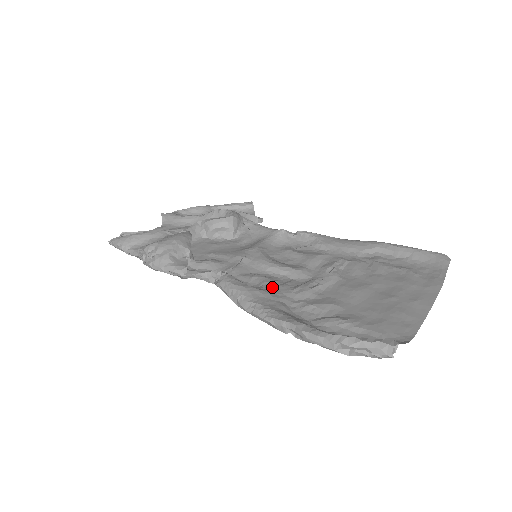
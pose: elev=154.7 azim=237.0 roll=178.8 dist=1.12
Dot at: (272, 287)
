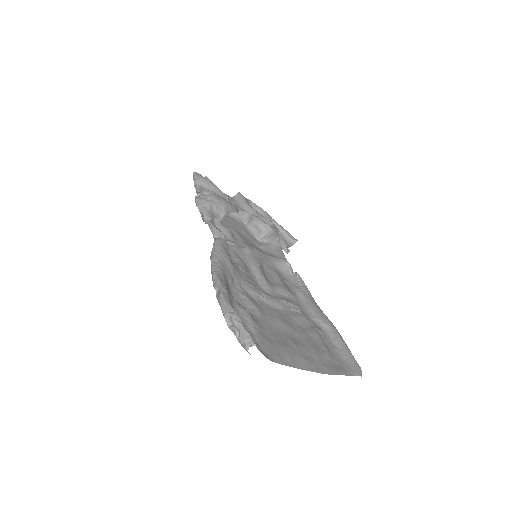
Dot at: (240, 271)
